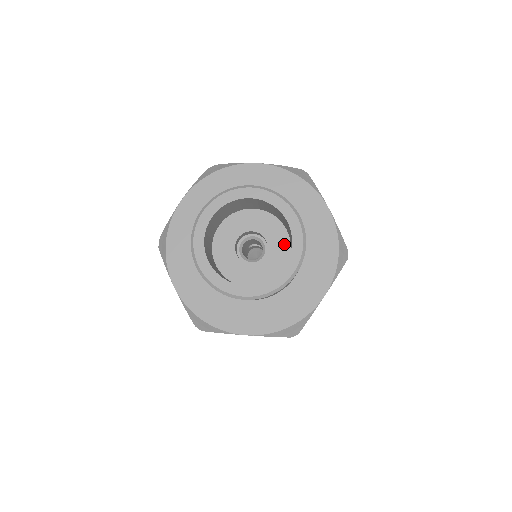
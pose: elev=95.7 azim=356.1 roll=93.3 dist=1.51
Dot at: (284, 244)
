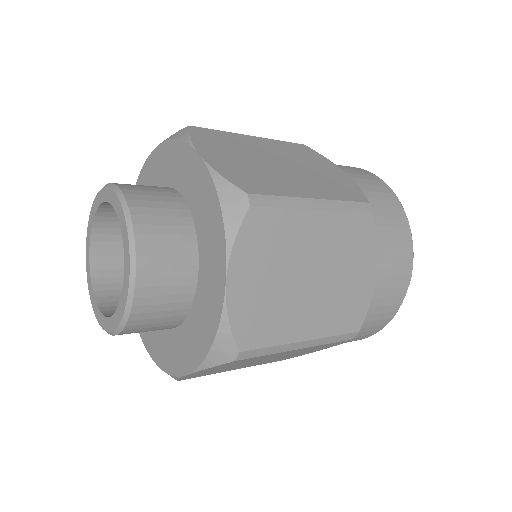
Dot at: occluded
